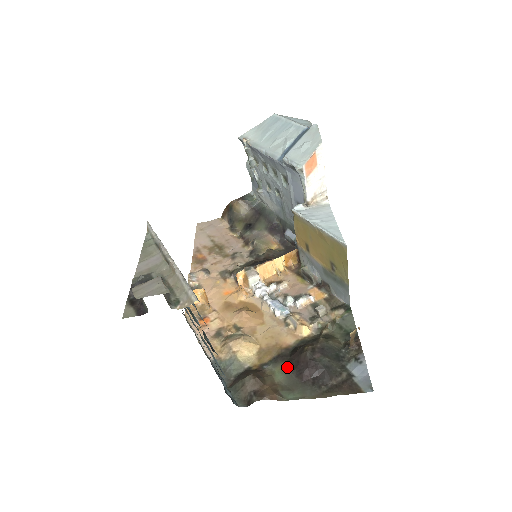
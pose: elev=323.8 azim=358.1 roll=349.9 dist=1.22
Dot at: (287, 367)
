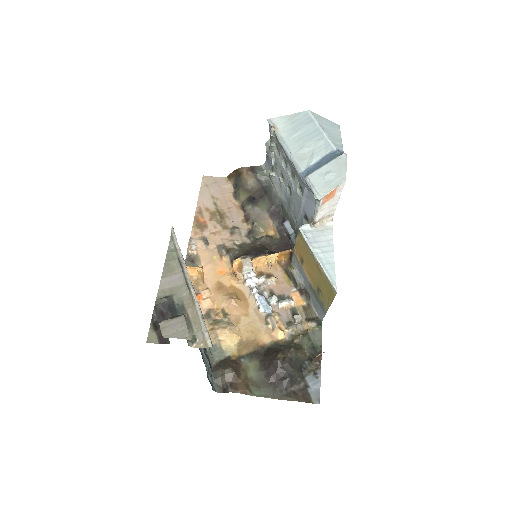
Dot at: (260, 366)
